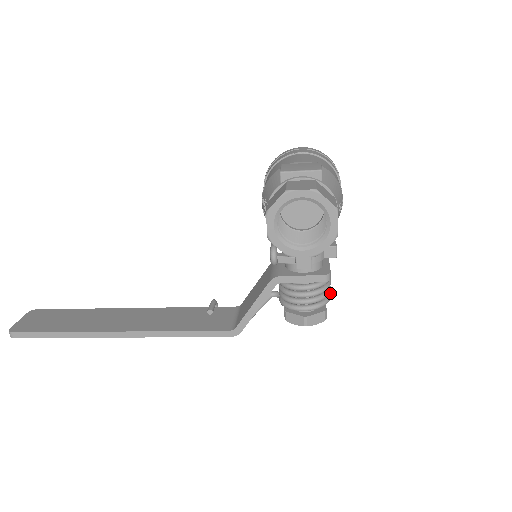
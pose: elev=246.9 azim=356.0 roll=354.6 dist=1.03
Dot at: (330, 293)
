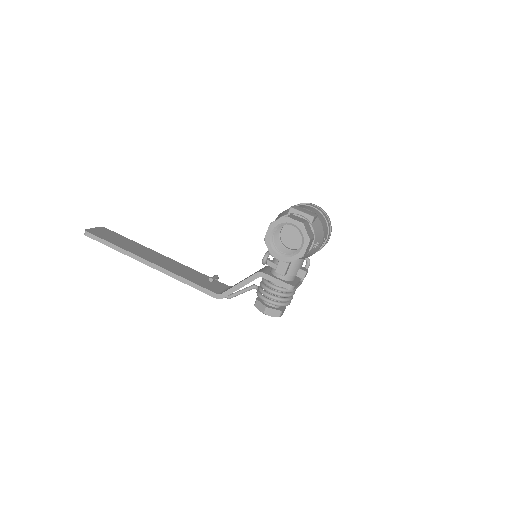
Dot at: (290, 302)
